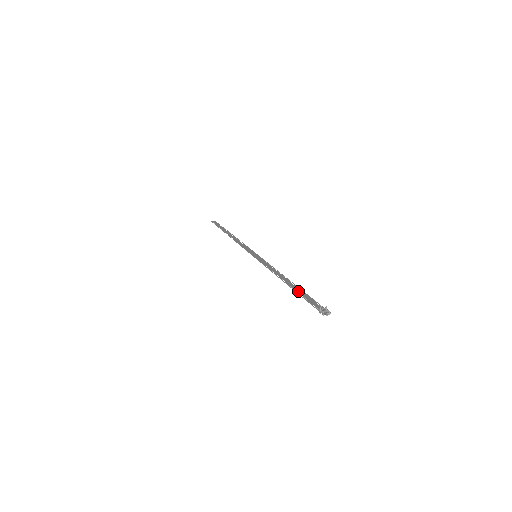
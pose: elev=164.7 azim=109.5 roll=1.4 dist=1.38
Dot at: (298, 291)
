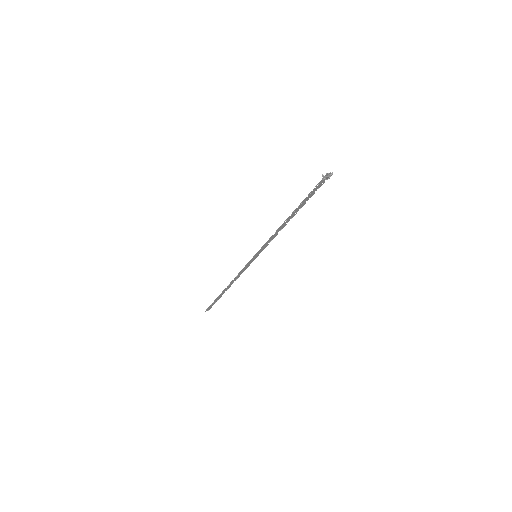
Dot at: (301, 204)
